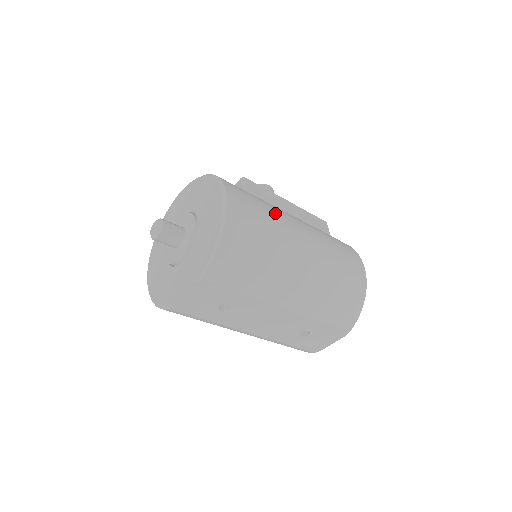
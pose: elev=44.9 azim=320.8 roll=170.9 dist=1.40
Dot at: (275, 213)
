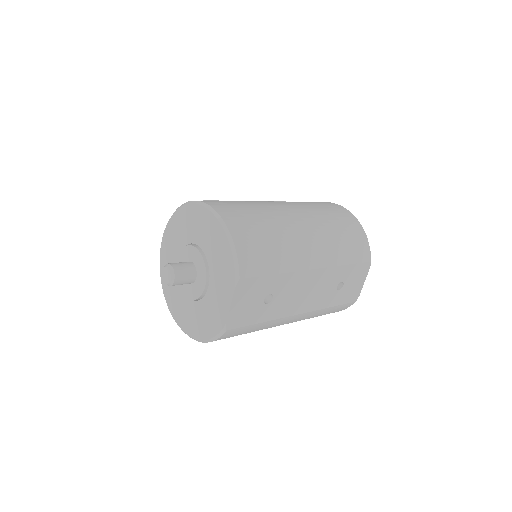
Dot at: (252, 202)
